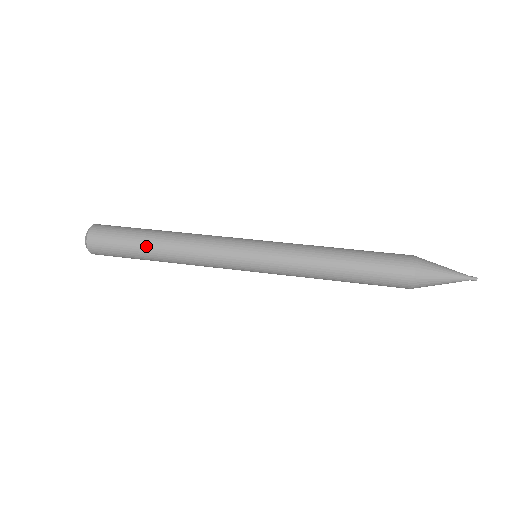
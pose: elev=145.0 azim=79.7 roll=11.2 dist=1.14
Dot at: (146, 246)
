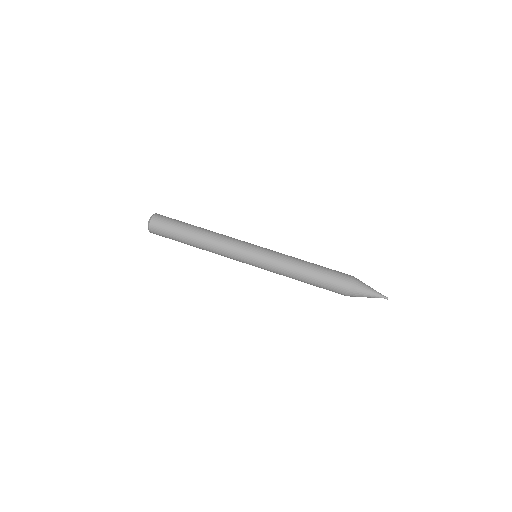
Dot at: (187, 242)
